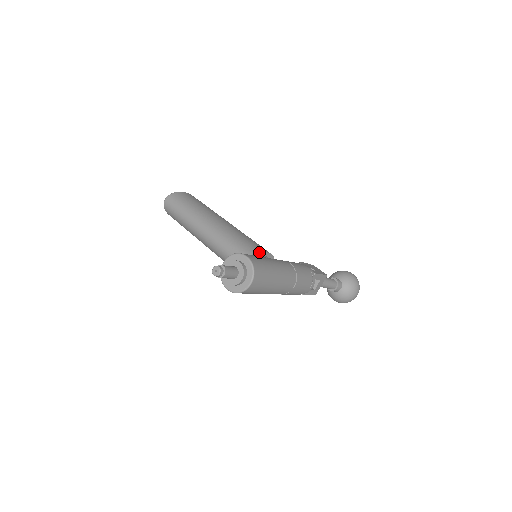
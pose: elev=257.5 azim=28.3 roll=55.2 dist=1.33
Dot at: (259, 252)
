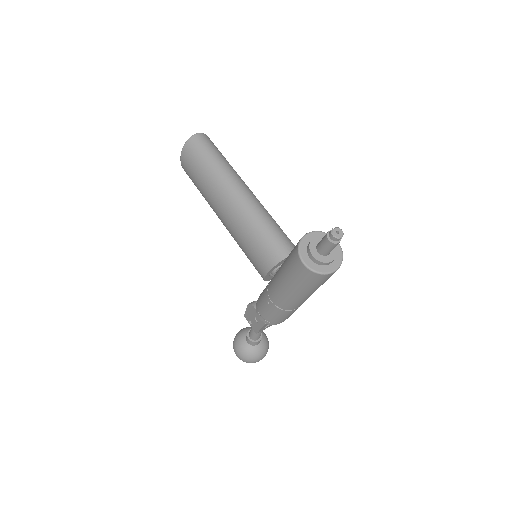
Dot at: occluded
